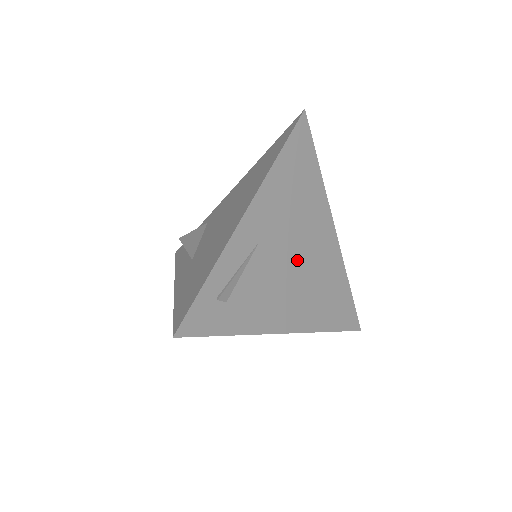
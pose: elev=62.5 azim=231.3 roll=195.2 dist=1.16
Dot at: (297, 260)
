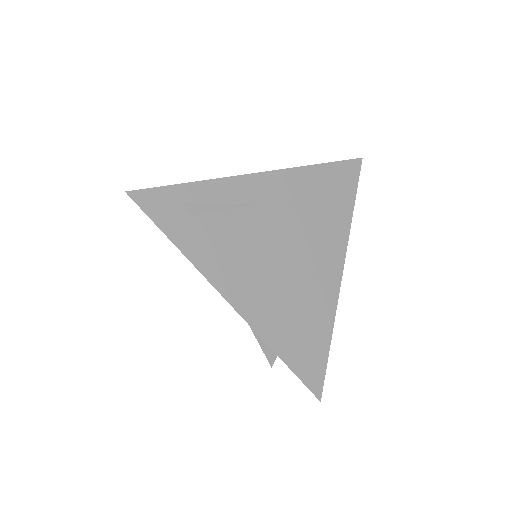
Dot at: (284, 255)
